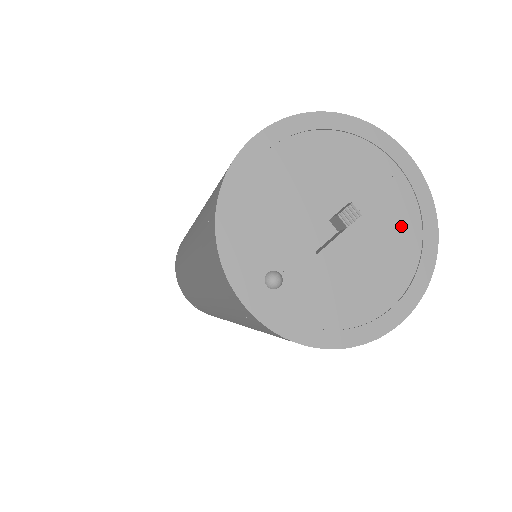
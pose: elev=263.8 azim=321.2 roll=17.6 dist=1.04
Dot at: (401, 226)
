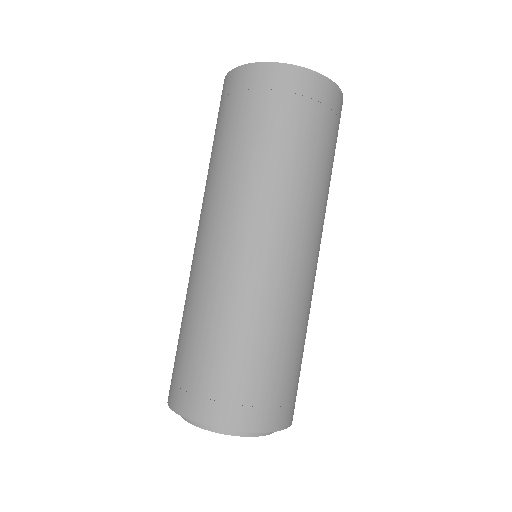
Dot at: occluded
